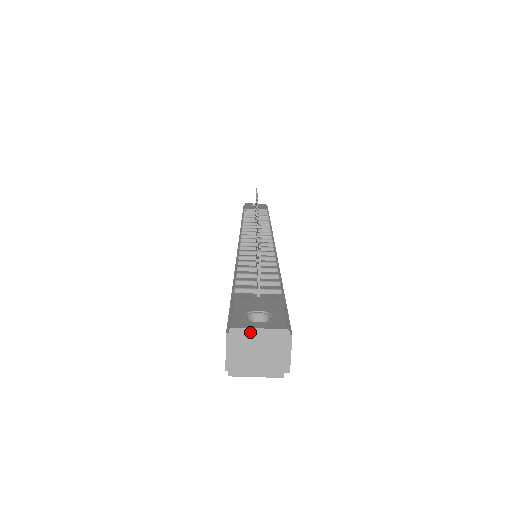
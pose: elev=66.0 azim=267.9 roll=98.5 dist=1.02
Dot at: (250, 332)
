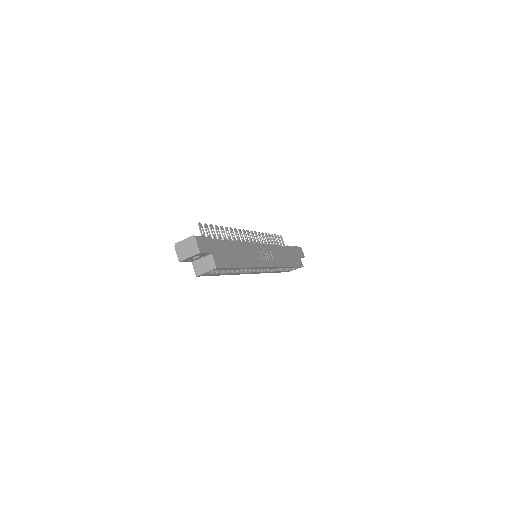
Dot at: (181, 242)
